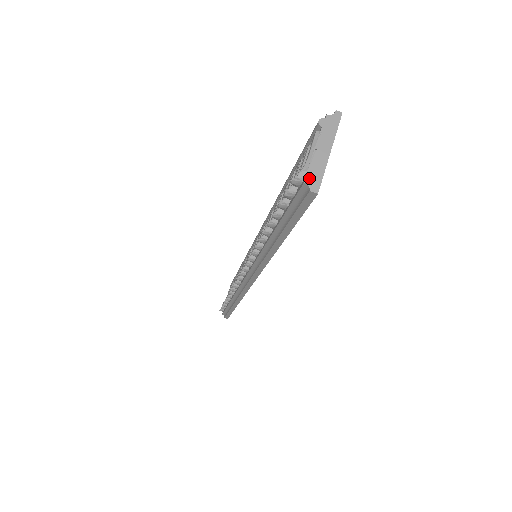
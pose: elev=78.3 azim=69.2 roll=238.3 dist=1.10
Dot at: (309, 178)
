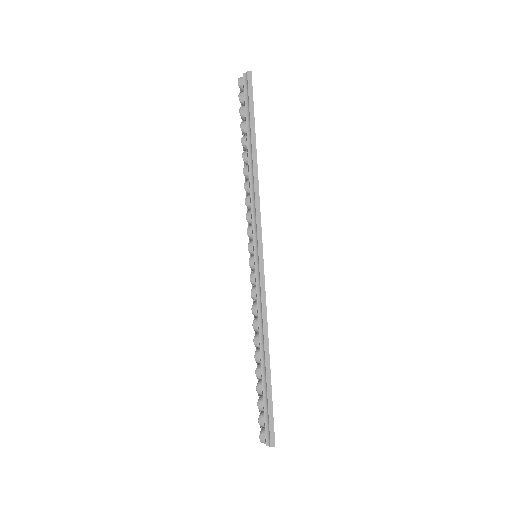
Dot at: (244, 75)
